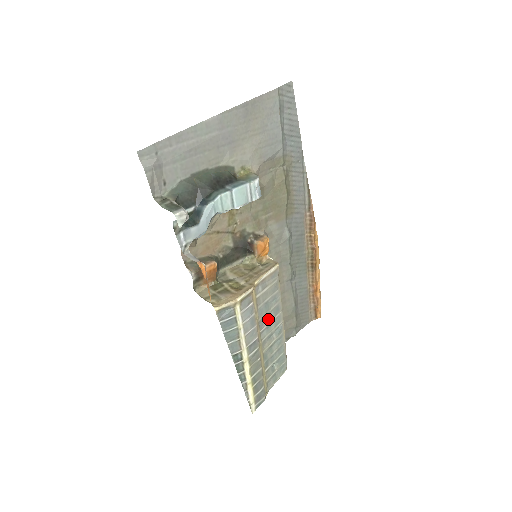
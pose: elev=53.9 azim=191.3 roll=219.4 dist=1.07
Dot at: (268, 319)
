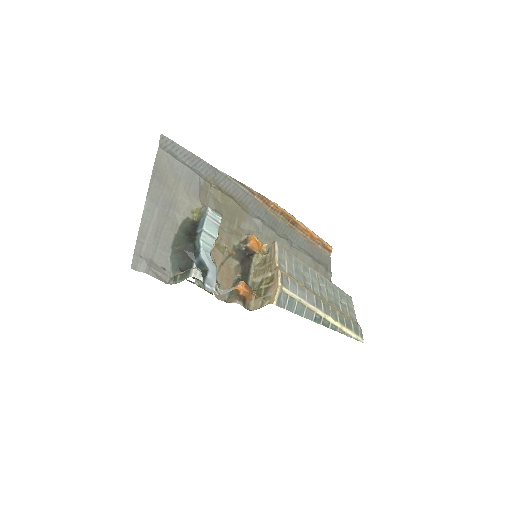
Dot at: (307, 279)
